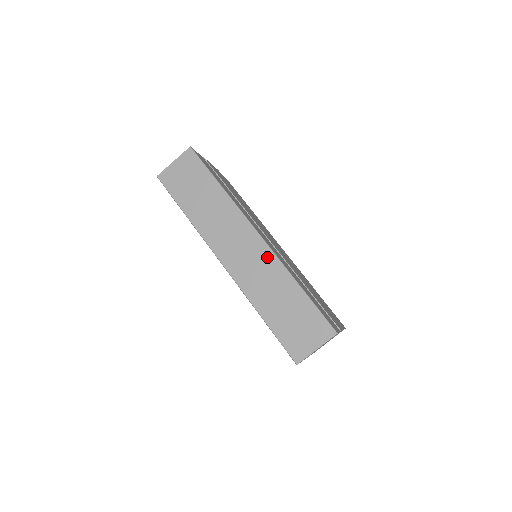
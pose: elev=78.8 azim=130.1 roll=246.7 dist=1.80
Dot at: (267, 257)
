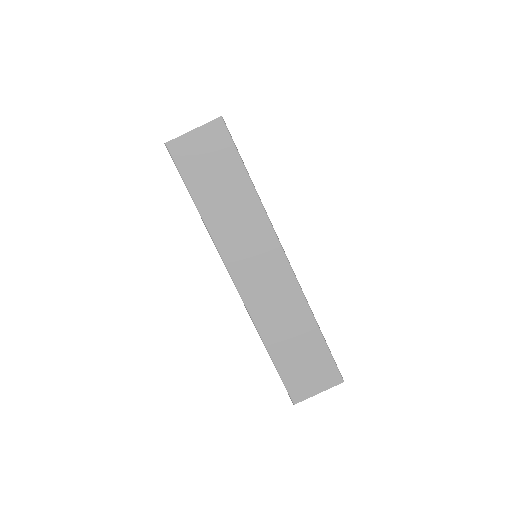
Dot at: (290, 288)
